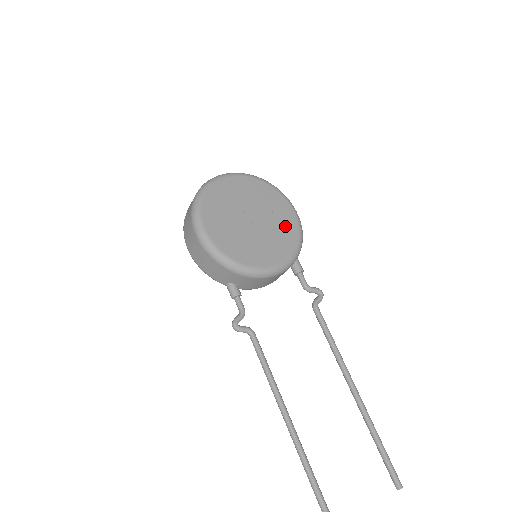
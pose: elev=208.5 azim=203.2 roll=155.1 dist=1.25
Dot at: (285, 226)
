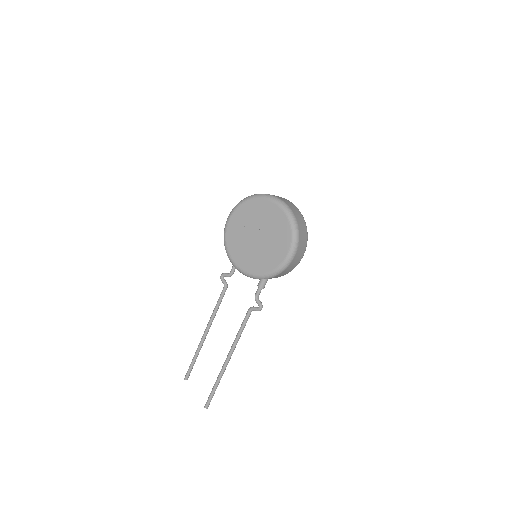
Dot at: (272, 256)
